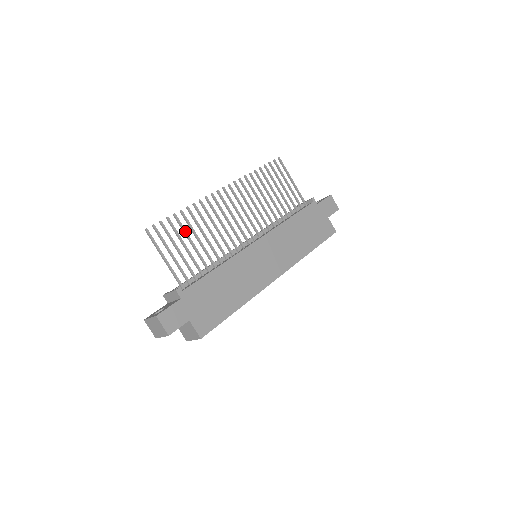
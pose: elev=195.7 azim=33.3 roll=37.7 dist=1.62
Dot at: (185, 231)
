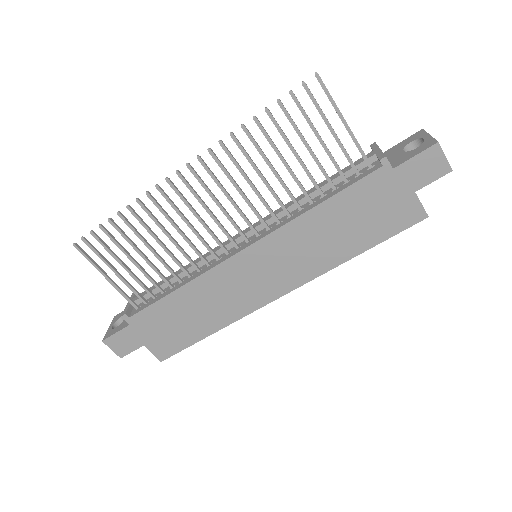
Dot at: (129, 241)
